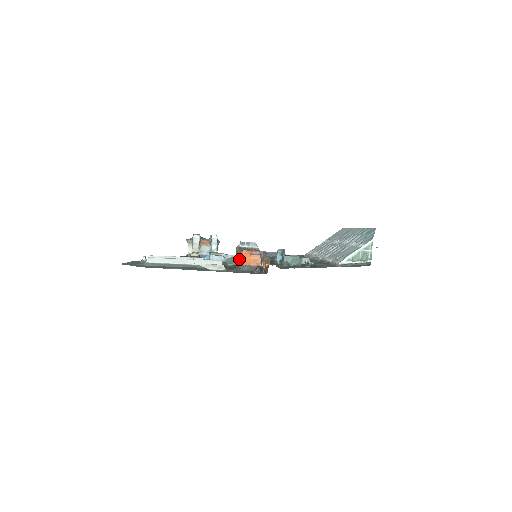
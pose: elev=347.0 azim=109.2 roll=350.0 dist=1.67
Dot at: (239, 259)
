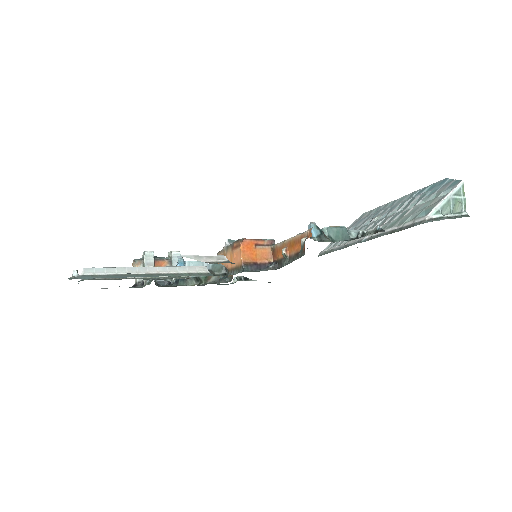
Dot at: (236, 257)
